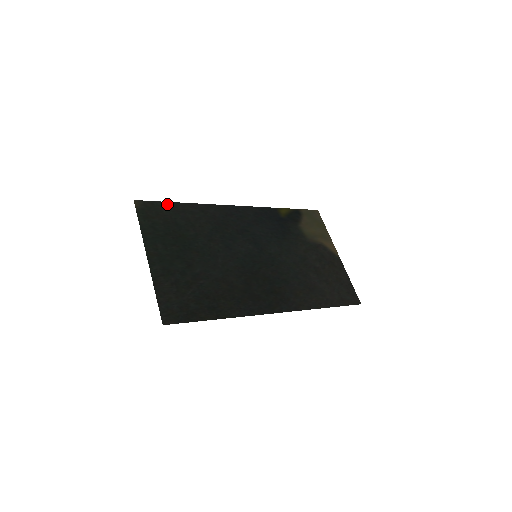
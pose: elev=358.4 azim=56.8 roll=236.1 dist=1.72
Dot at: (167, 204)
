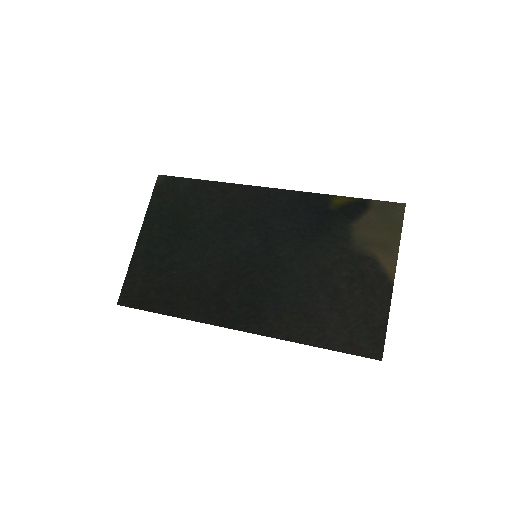
Dot at: (188, 181)
